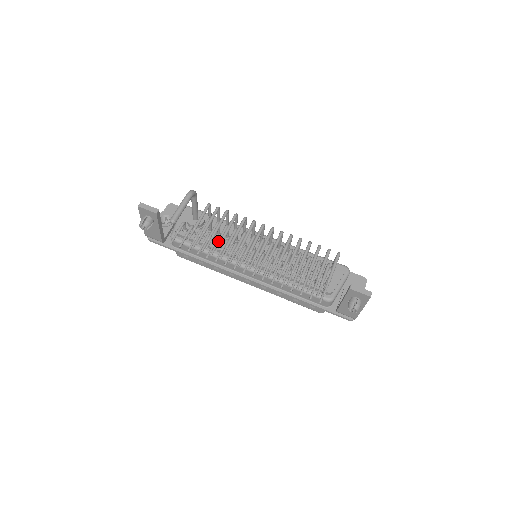
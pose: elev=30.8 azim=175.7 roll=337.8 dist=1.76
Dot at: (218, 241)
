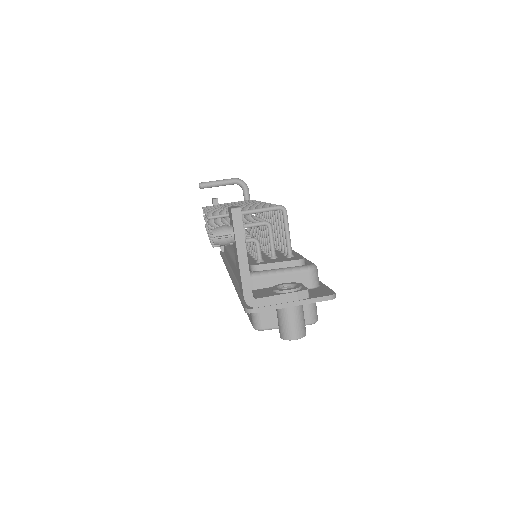
Dot at: occluded
